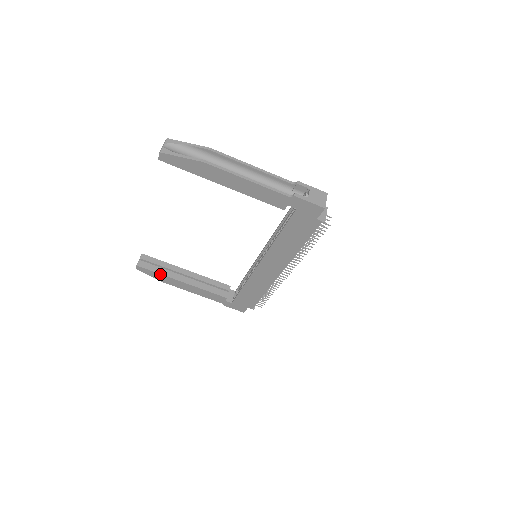
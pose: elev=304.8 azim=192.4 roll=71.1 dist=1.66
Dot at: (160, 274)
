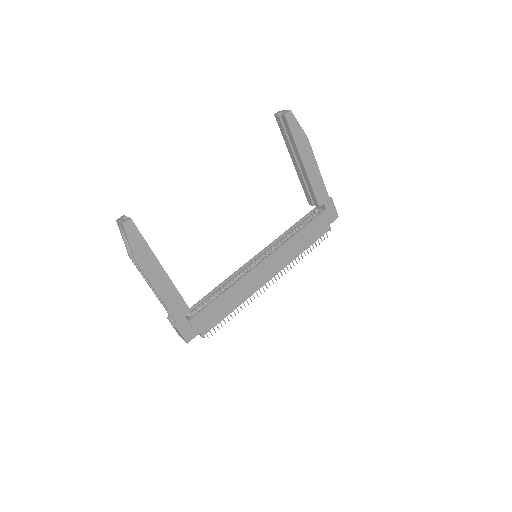
Dot at: (147, 245)
